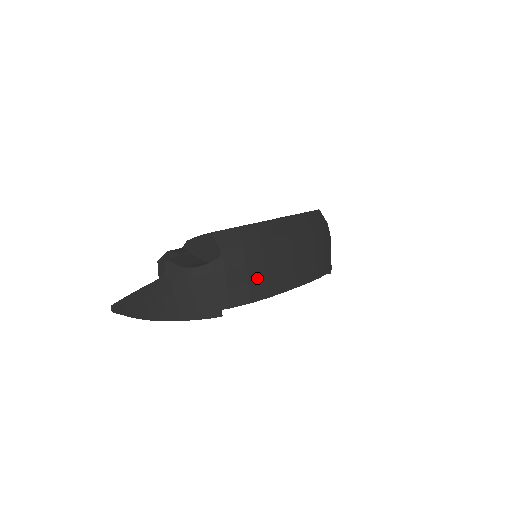
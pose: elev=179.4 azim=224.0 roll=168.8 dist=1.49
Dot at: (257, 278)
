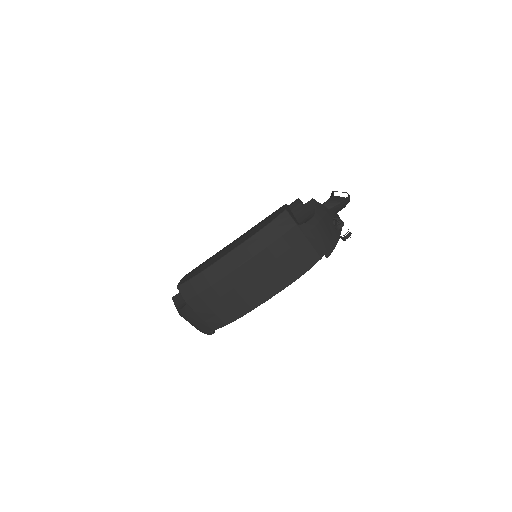
Dot at: (222, 309)
